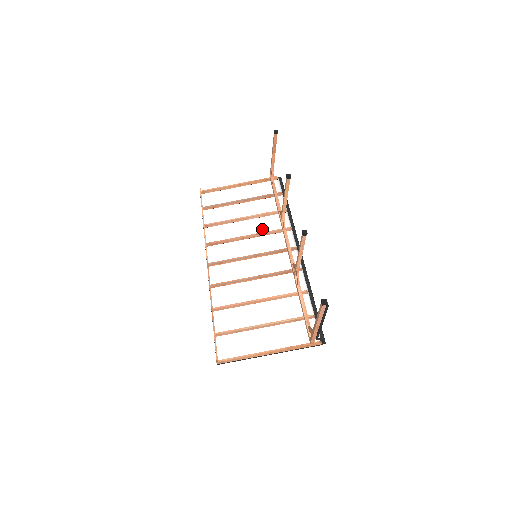
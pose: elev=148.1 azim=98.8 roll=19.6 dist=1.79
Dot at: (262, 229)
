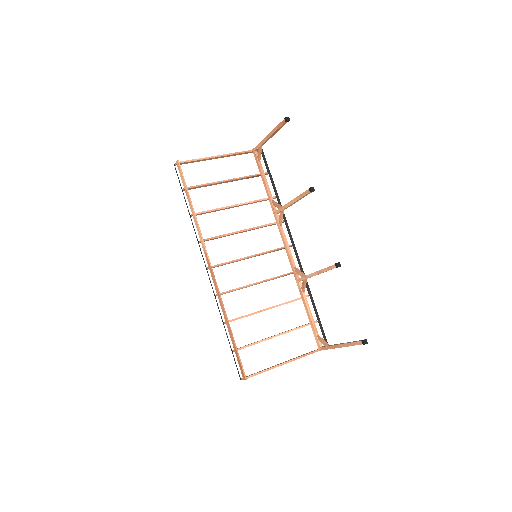
Dot at: (254, 220)
